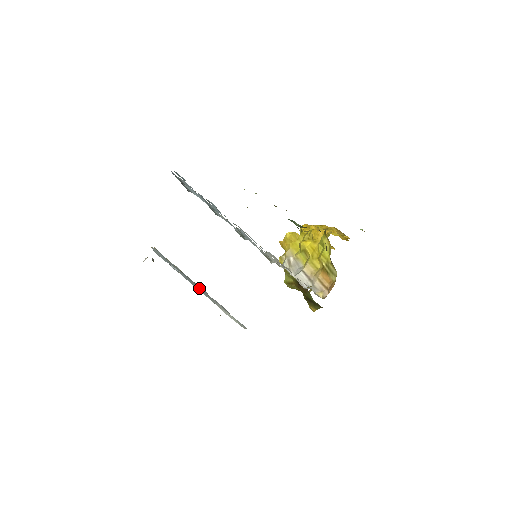
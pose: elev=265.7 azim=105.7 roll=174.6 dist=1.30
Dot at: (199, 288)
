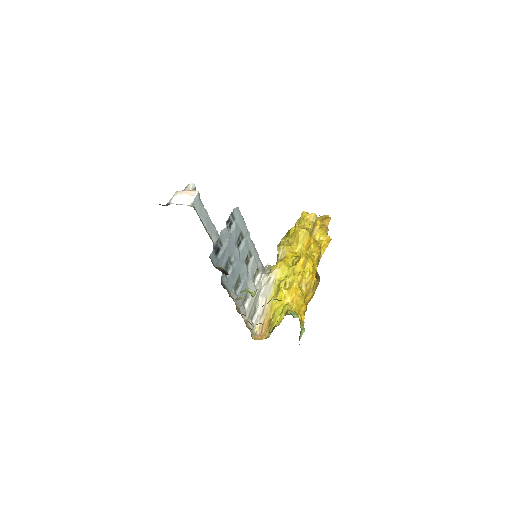
Dot at: (213, 232)
